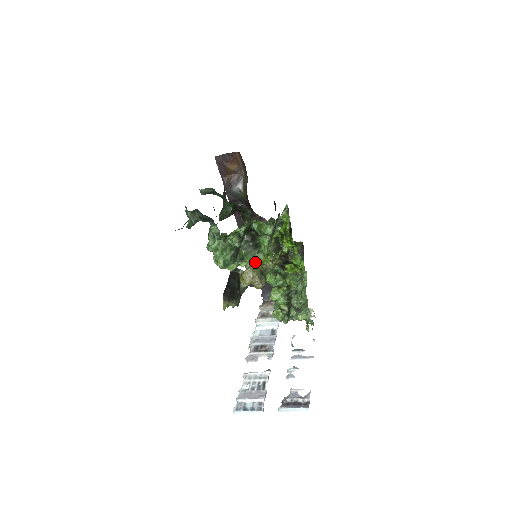
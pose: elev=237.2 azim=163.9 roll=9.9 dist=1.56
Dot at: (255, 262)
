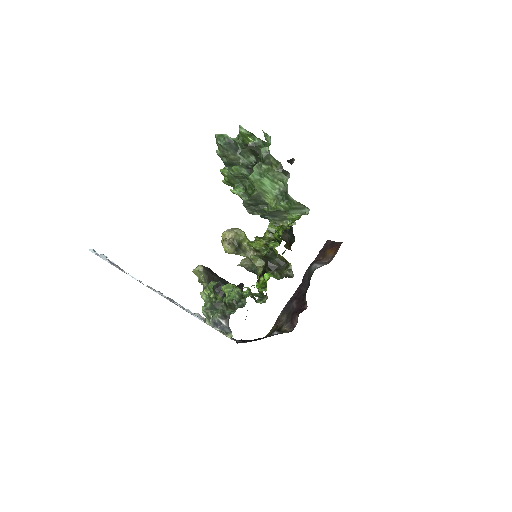
Dot at: occluded
